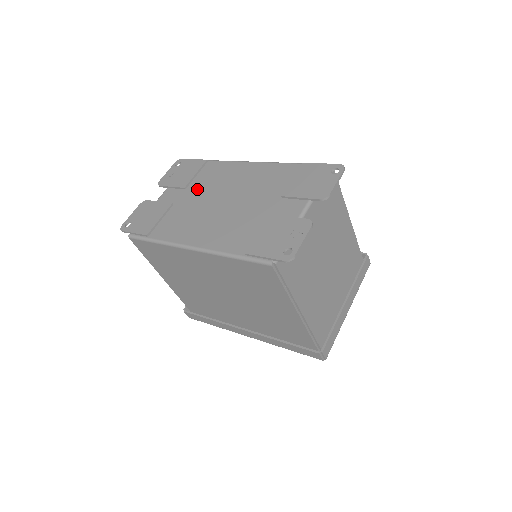
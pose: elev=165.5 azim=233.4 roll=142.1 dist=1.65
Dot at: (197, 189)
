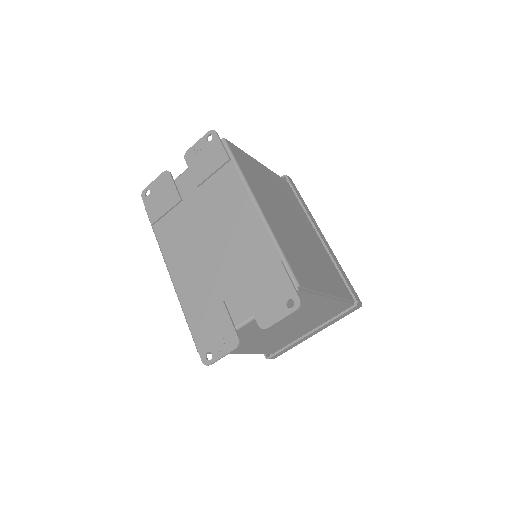
Dot at: (204, 198)
